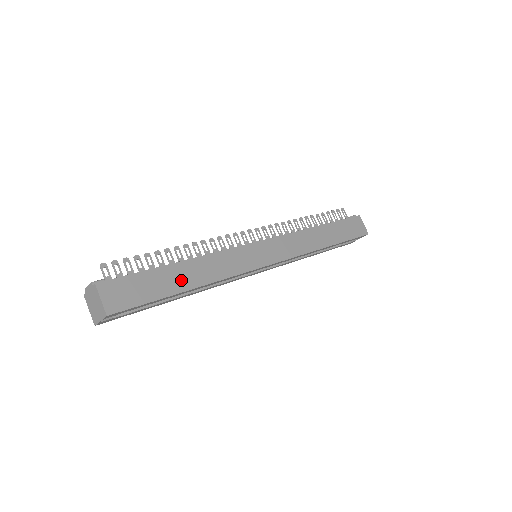
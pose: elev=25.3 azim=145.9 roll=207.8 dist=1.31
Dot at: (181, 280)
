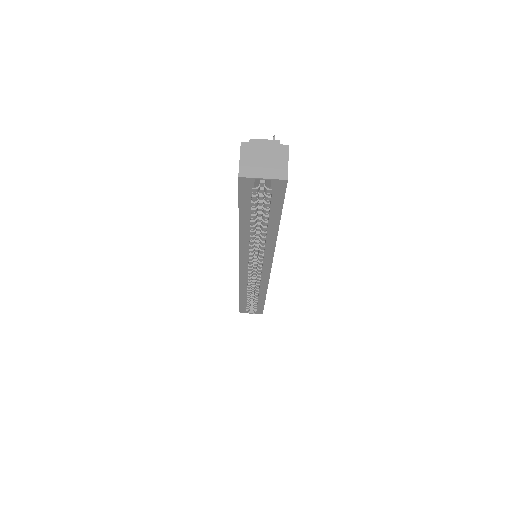
Dot at: occluded
